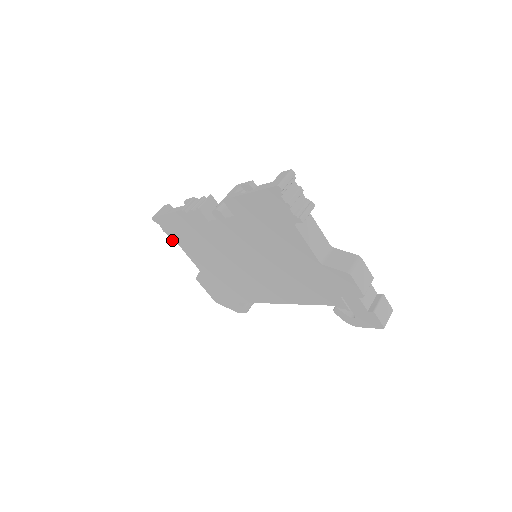
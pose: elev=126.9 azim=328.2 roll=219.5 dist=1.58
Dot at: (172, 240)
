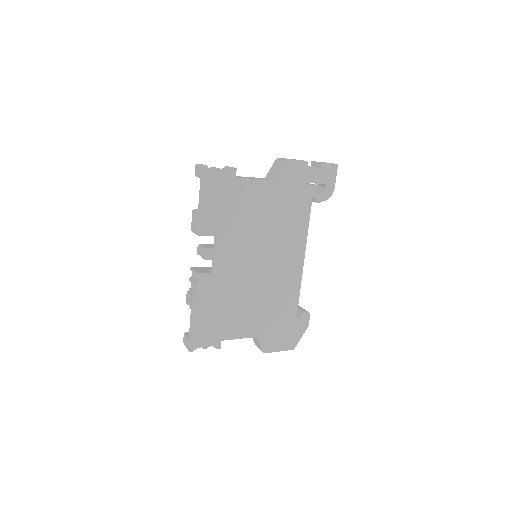
Dot at: (217, 345)
